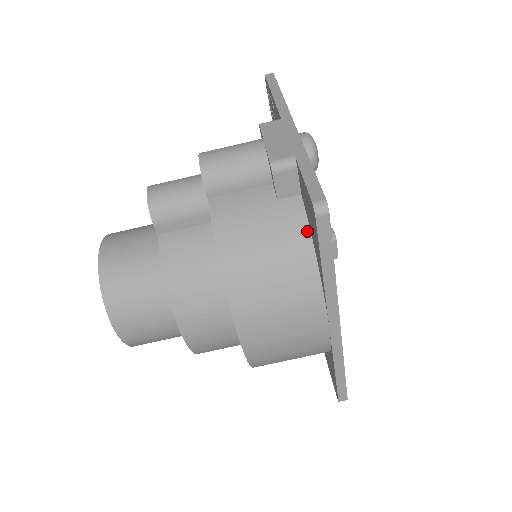
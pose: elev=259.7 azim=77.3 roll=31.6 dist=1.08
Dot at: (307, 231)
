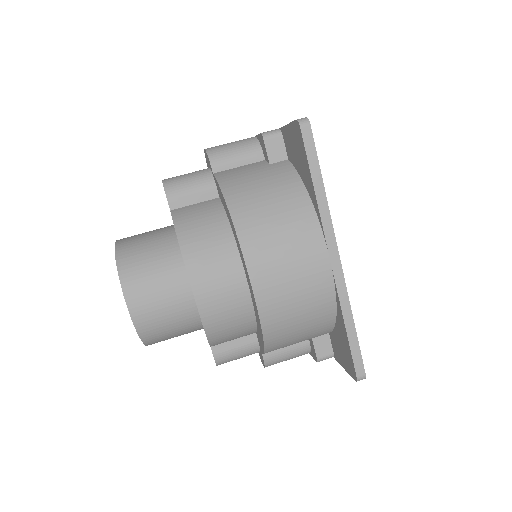
Dot at: (297, 176)
